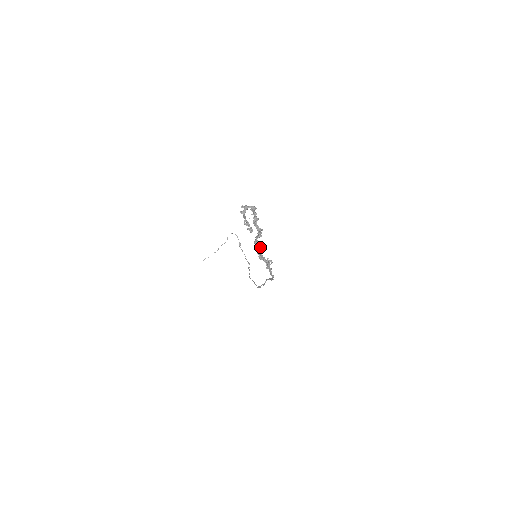
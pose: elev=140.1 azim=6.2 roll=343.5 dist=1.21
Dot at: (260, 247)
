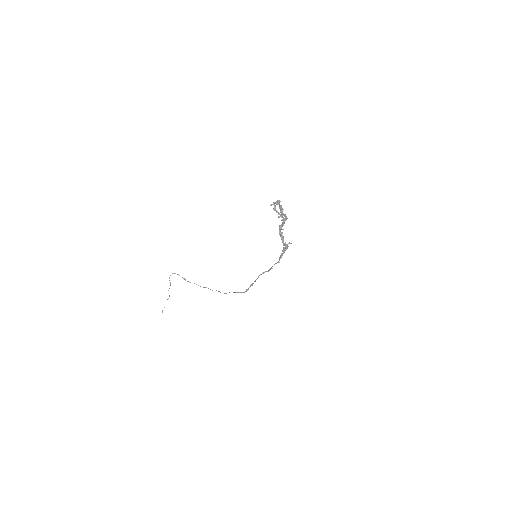
Dot at: occluded
